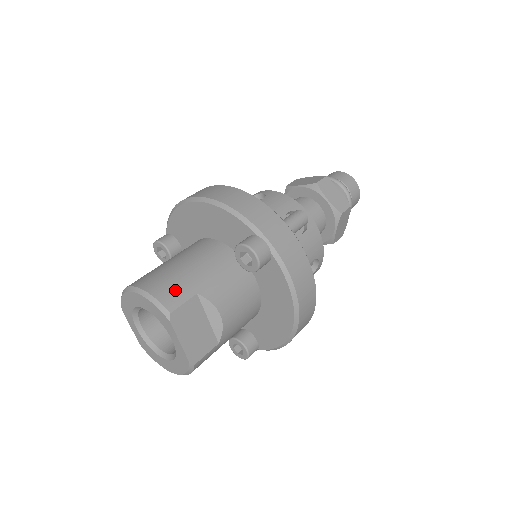
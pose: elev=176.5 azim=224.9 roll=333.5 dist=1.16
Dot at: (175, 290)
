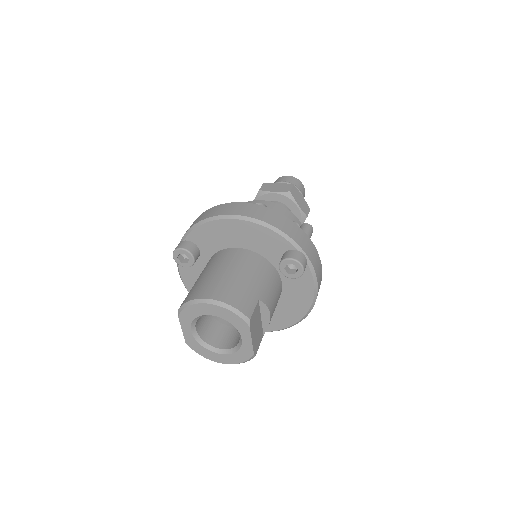
Dot at: (245, 299)
